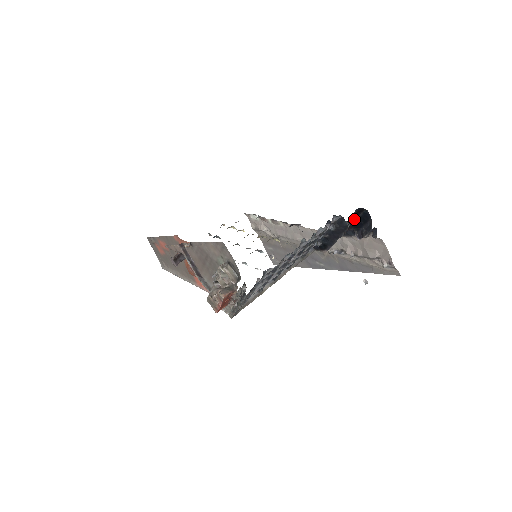
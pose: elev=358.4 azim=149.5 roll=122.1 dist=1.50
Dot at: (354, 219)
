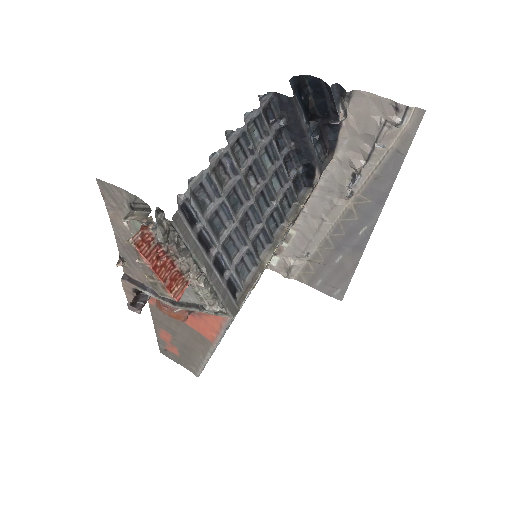
Dot at: (309, 105)
